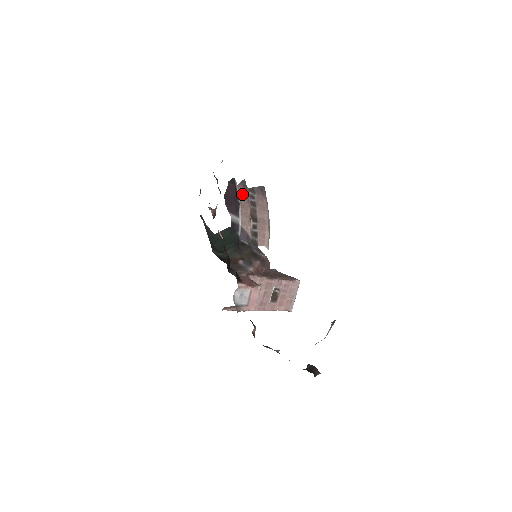
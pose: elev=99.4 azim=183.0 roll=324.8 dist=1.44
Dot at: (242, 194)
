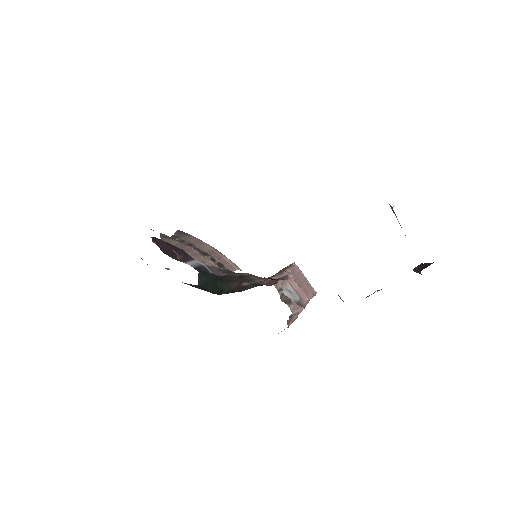
Dot at: (173, 243)
